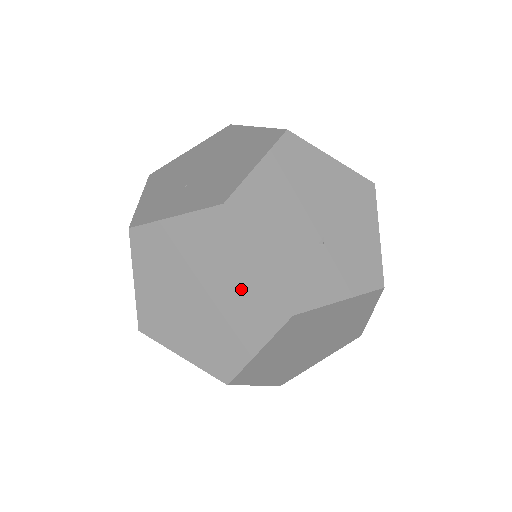
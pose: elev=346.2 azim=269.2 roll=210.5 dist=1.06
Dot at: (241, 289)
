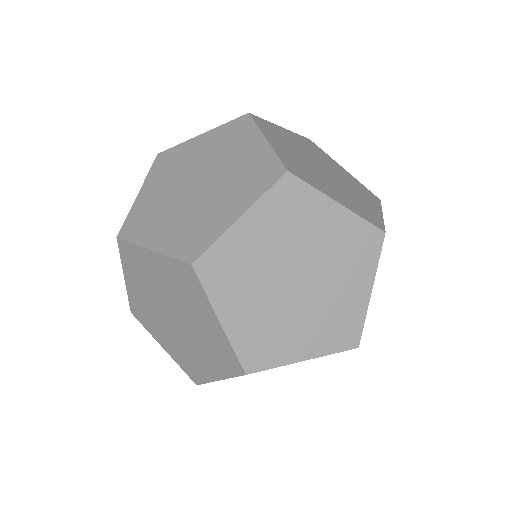
Dot at: occluded
